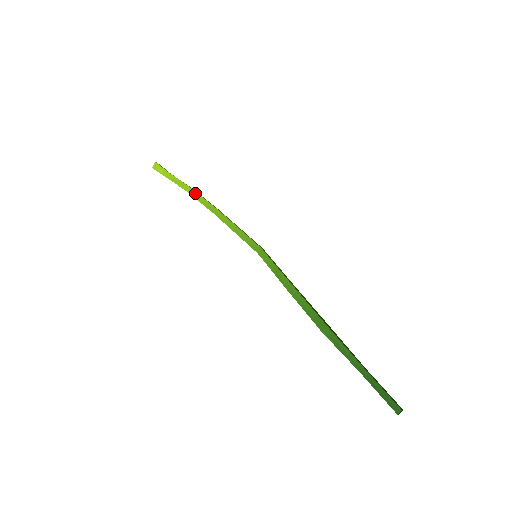
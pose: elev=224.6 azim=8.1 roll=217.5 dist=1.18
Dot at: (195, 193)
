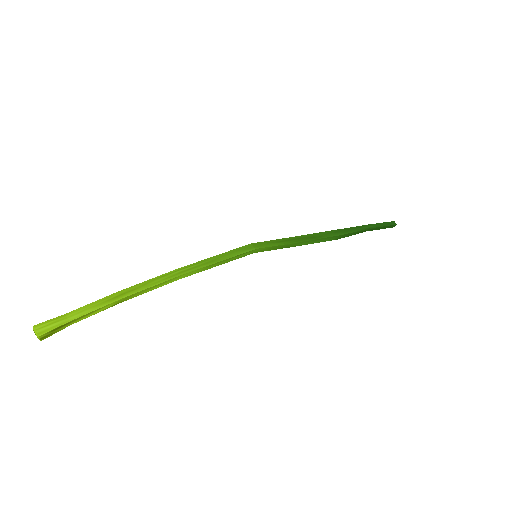
Dot at: (140, 293)
